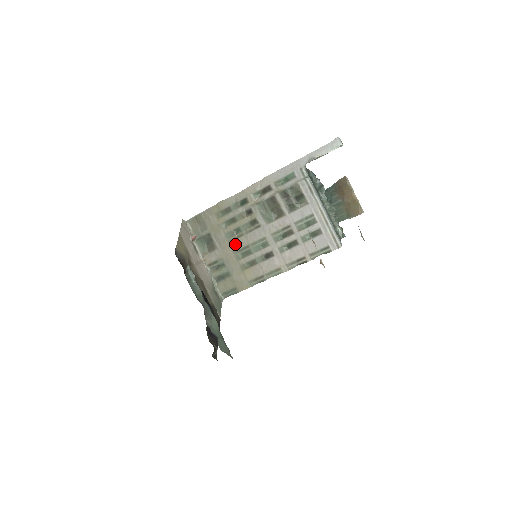
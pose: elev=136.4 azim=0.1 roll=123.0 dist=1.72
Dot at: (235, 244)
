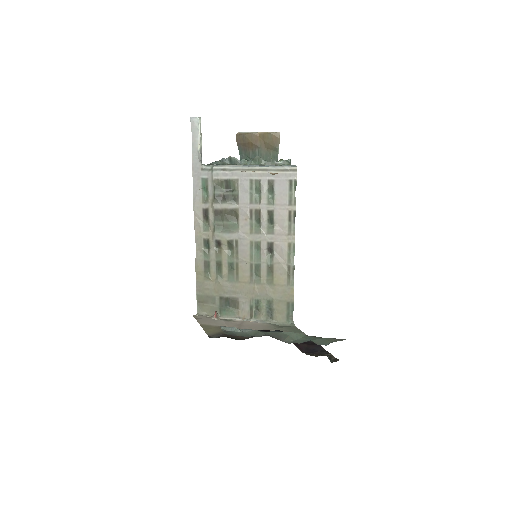
Dot at: (243, 277)
